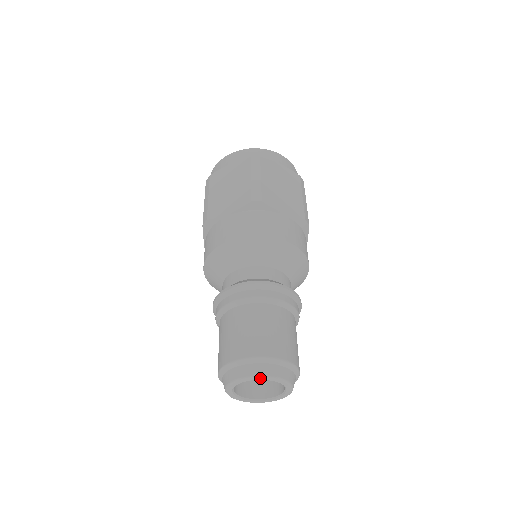
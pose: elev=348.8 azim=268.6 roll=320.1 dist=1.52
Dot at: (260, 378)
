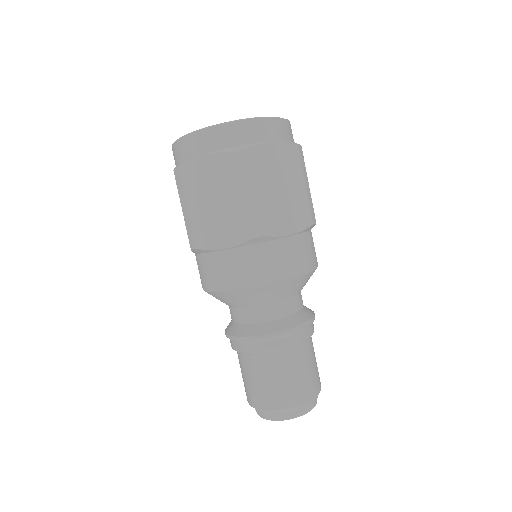
Dot at: (292, 418)
